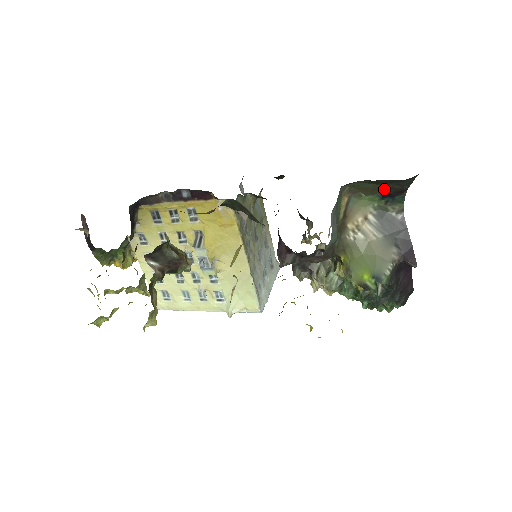
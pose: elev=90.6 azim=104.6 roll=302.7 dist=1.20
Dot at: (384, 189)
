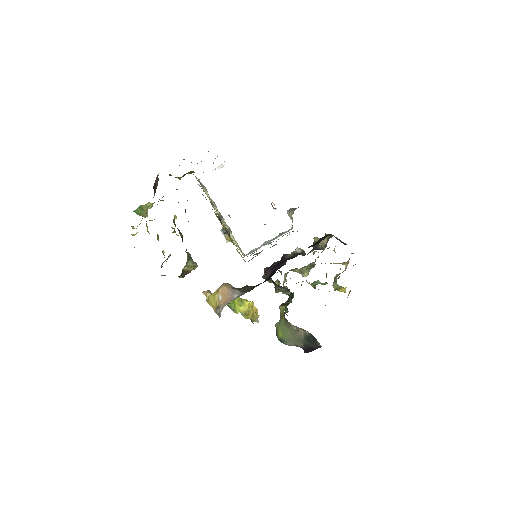
Dot at: occluded
